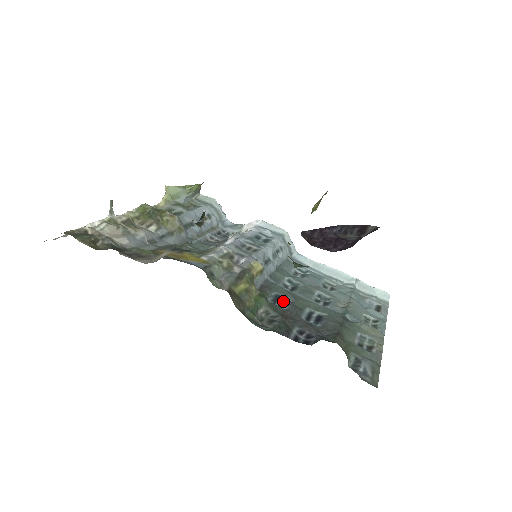
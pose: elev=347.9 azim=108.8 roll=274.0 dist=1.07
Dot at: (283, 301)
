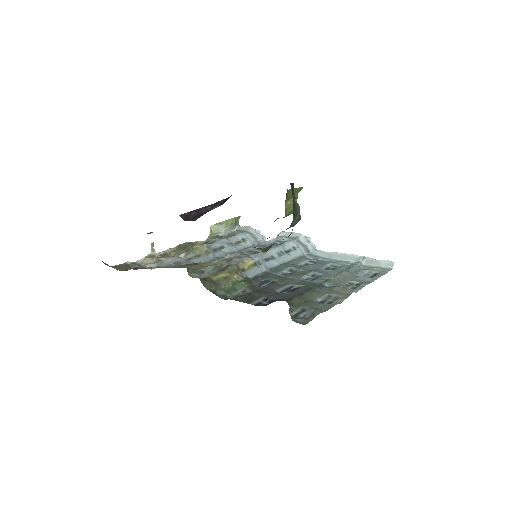
Dot at: (270, 283)
